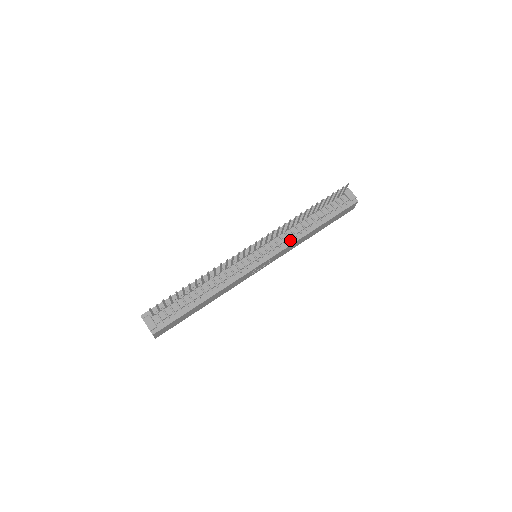
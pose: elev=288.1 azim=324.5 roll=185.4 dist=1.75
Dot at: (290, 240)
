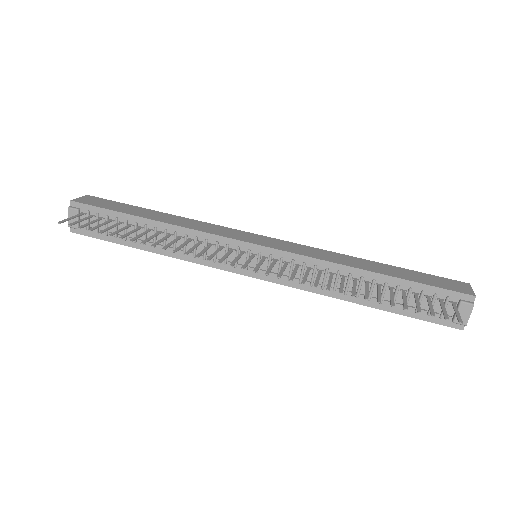
Dot at: (310, 285)
